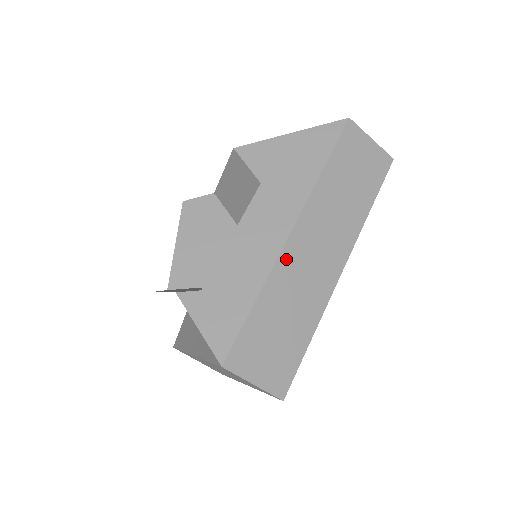
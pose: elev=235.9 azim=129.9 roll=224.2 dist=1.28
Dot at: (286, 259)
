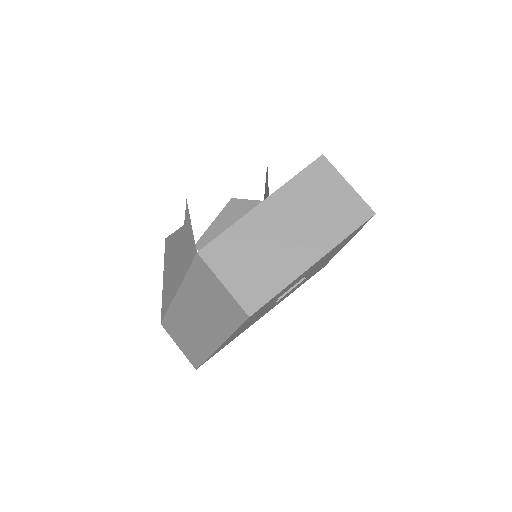
Dot at: occluded
